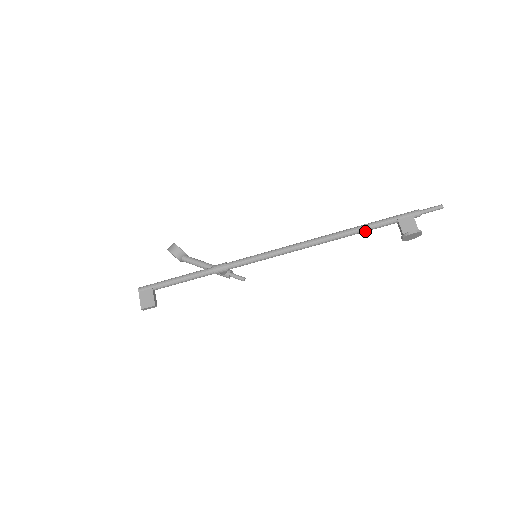
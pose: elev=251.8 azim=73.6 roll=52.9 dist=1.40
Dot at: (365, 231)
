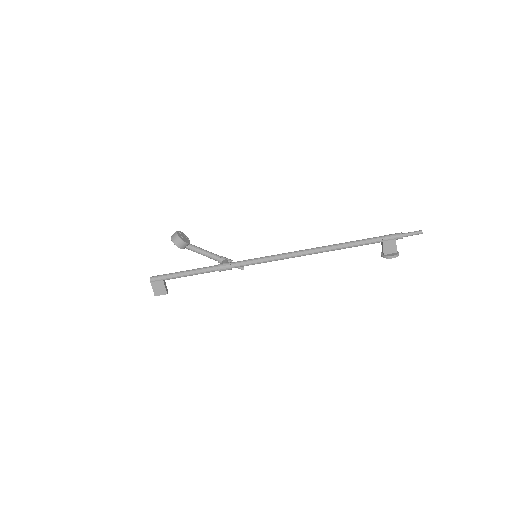
Dot at: occluded
